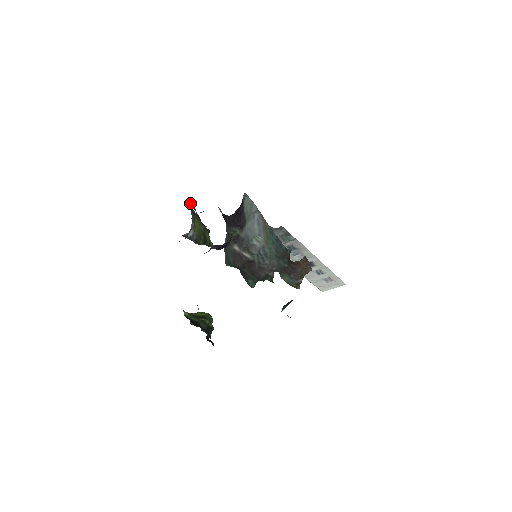
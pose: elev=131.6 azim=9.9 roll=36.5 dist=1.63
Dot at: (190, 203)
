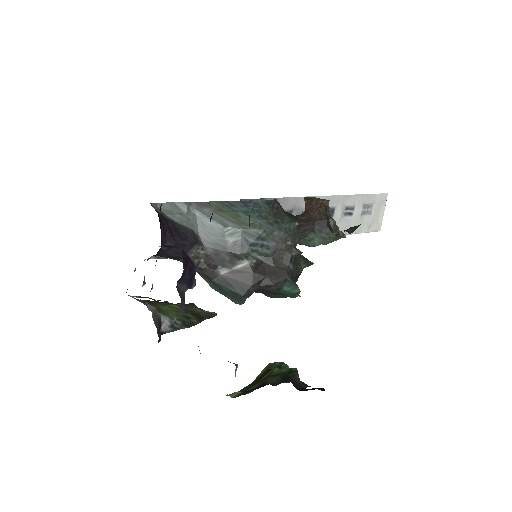
Dot at: occluded
